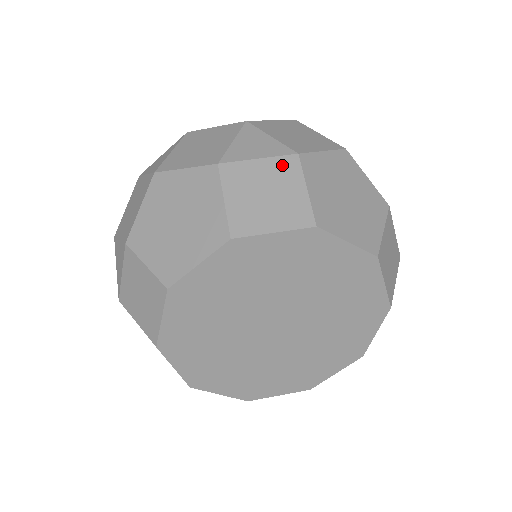
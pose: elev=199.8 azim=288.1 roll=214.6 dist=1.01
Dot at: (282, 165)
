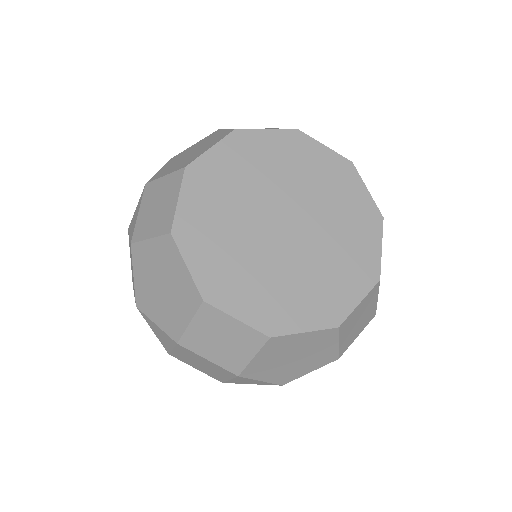
Dot at: (265, 128)
